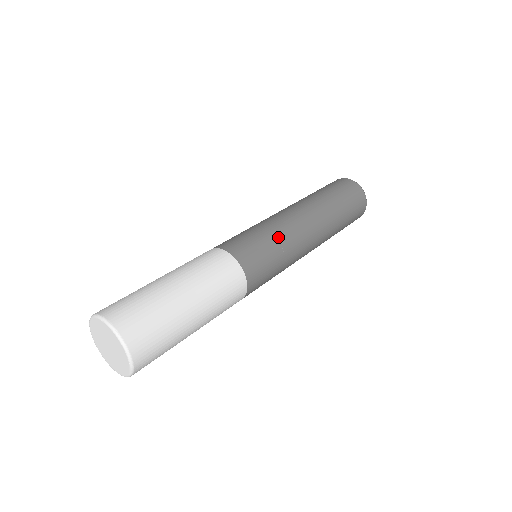
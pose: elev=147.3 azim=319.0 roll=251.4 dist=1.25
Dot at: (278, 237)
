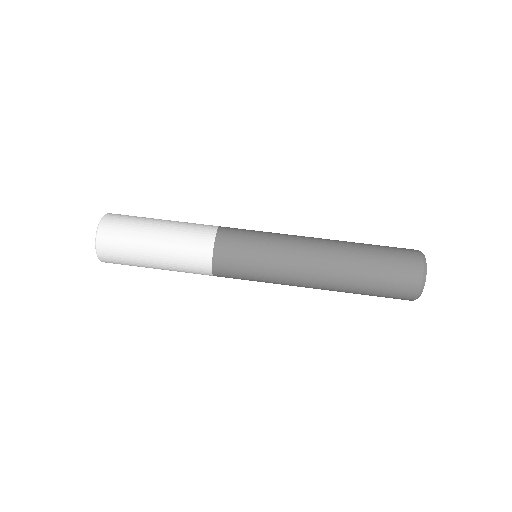
Dot at: (266, 271)
